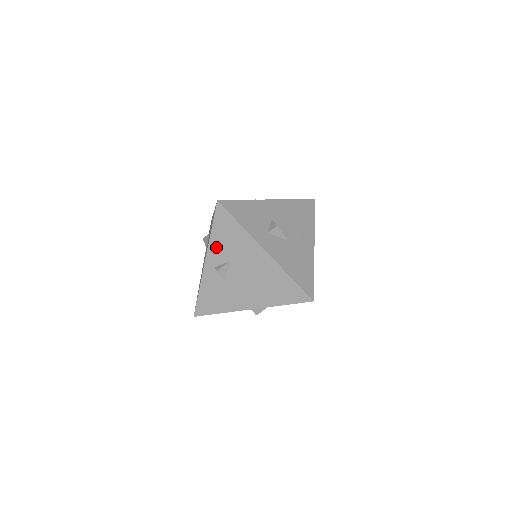
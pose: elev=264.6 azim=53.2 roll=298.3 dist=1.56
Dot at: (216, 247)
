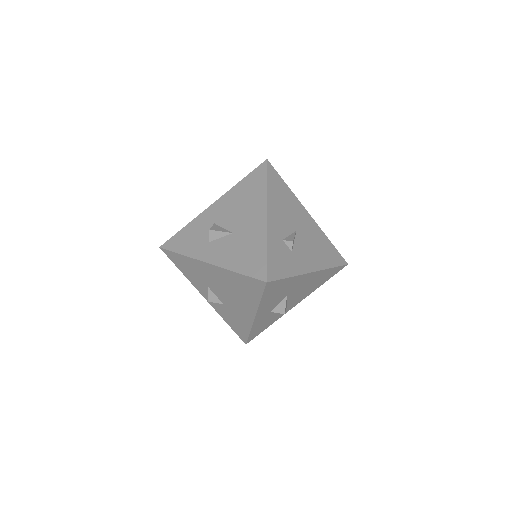
Dot at: (194, 282)
